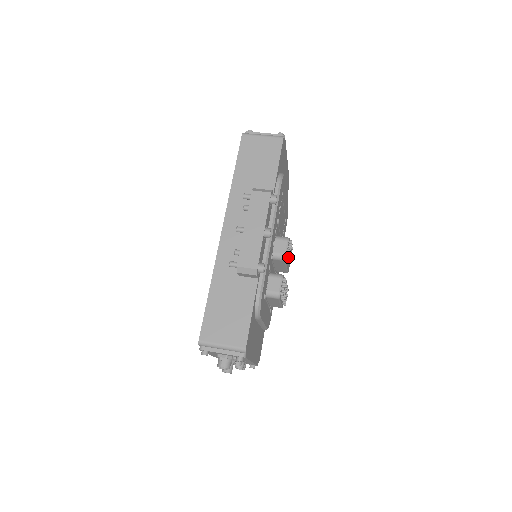
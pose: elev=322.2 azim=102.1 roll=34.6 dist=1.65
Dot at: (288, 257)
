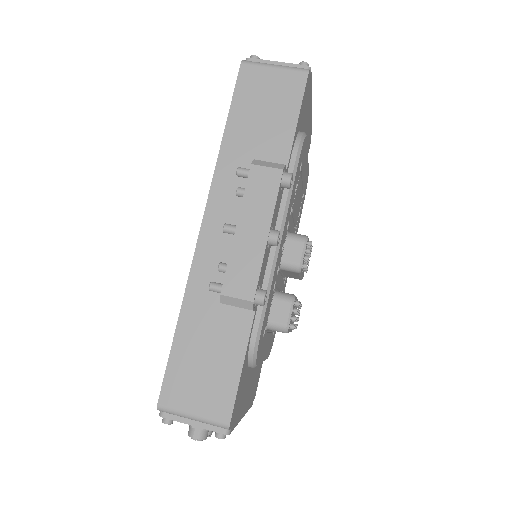
Dot at: (304, 268)
